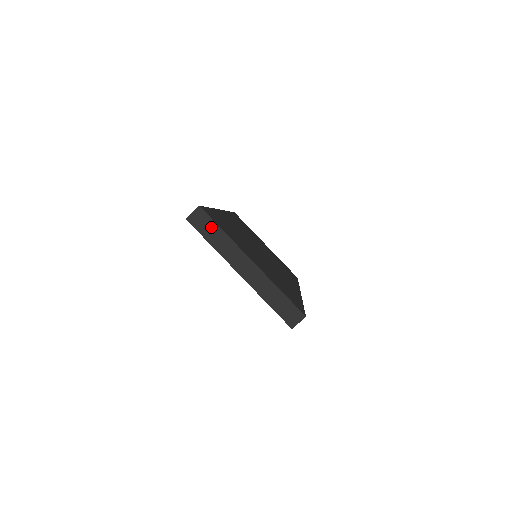
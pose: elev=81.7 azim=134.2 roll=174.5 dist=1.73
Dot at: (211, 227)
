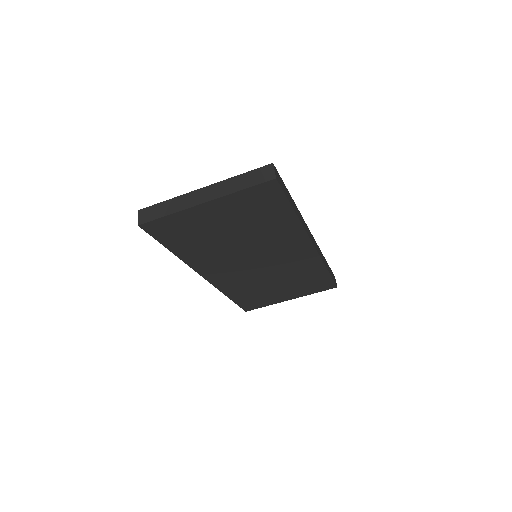
Dot at: (157, 209)
